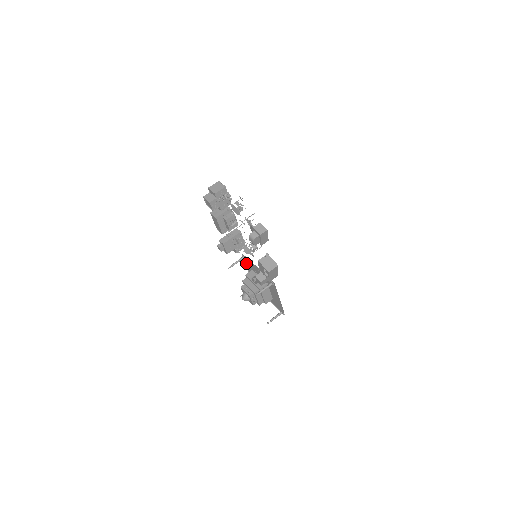
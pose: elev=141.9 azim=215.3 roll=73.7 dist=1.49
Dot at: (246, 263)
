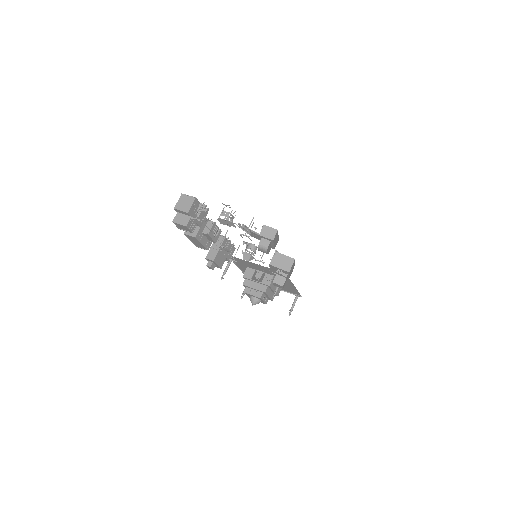
Dot at: (235, 262)
